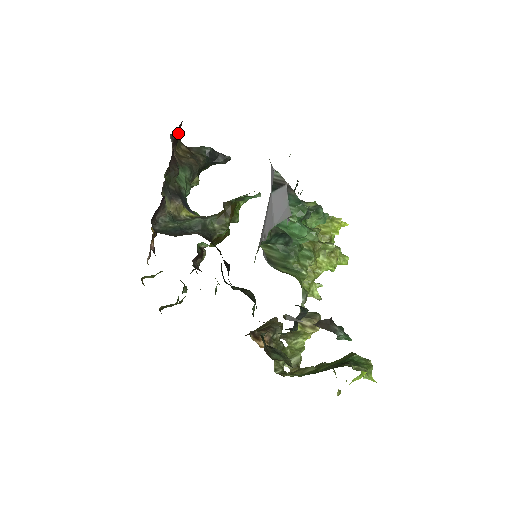
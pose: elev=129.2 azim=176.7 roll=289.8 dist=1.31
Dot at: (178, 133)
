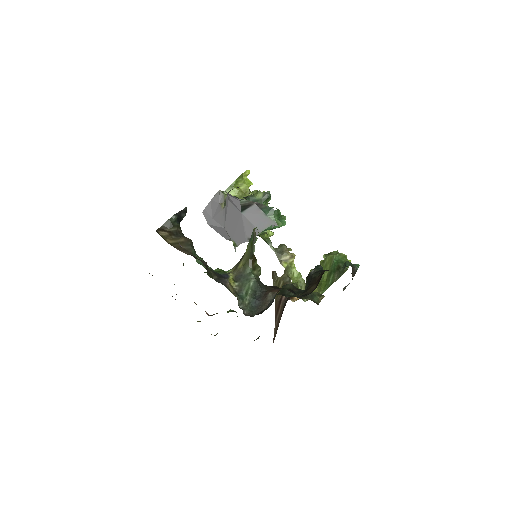
Dot at: occluded
